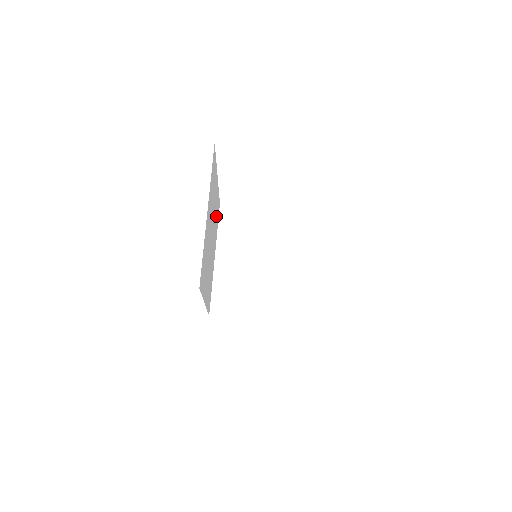
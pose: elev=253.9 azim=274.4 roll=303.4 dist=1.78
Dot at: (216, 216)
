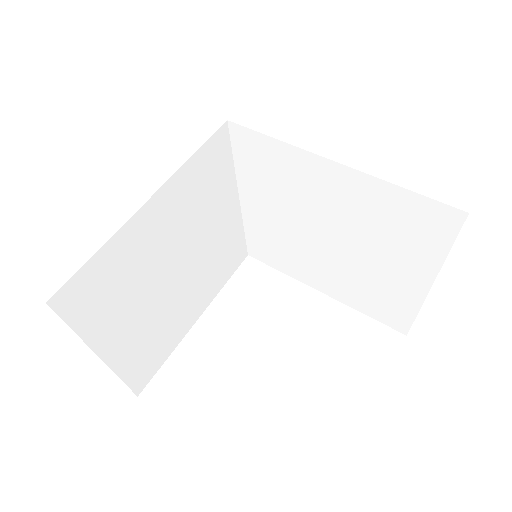
Dot at: (157, 340)
